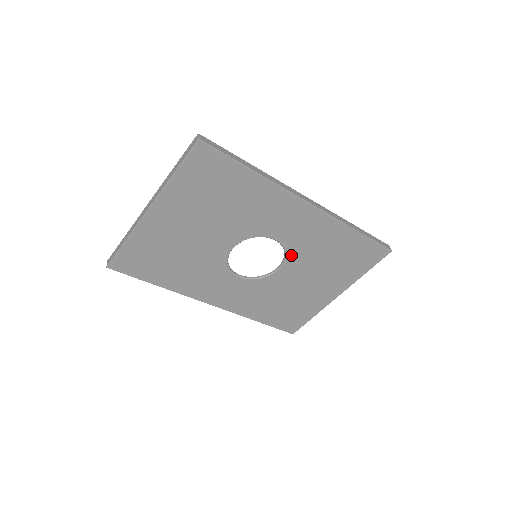
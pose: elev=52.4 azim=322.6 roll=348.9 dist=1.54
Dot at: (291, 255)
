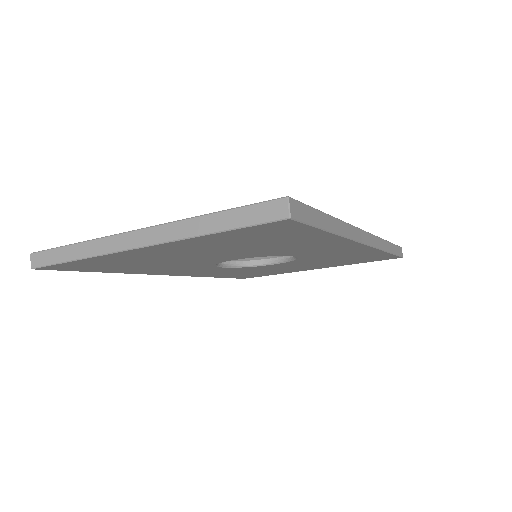
Dot at: (299, 260)
